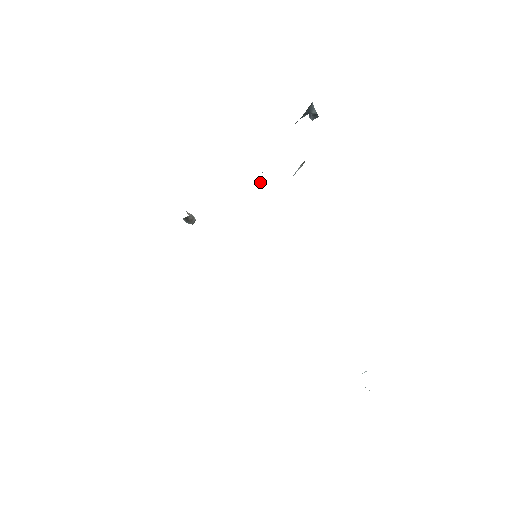
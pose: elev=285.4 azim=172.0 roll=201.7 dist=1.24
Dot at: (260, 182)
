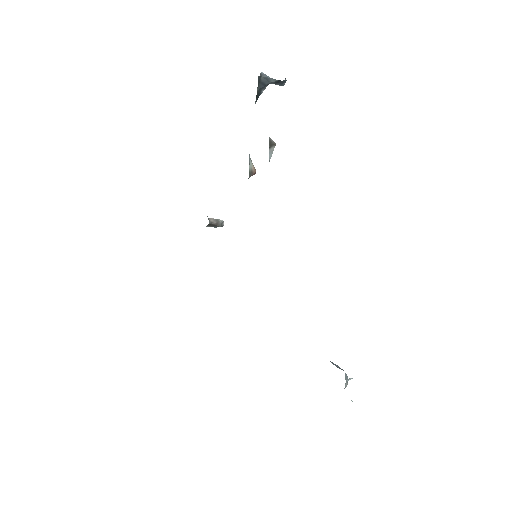
Dot at: (249, 175)
